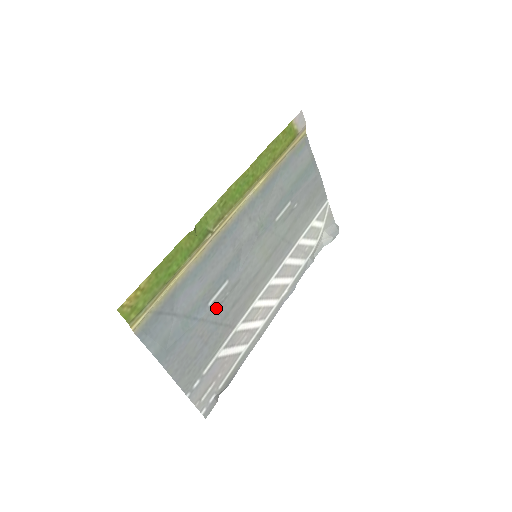
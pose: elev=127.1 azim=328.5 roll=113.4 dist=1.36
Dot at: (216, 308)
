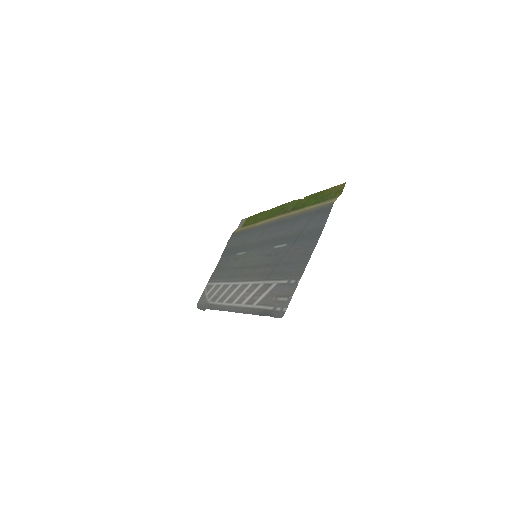
Dot at: (280, 252)
